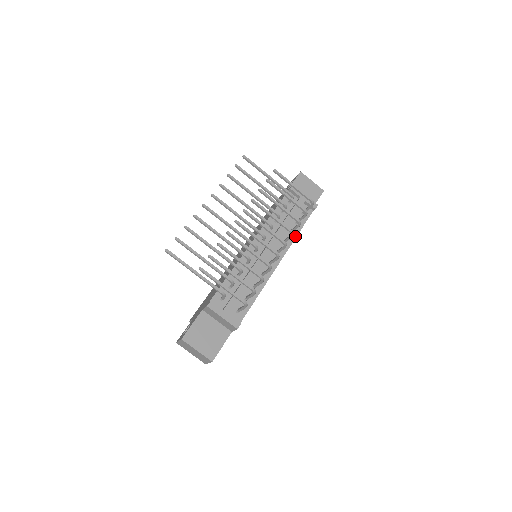
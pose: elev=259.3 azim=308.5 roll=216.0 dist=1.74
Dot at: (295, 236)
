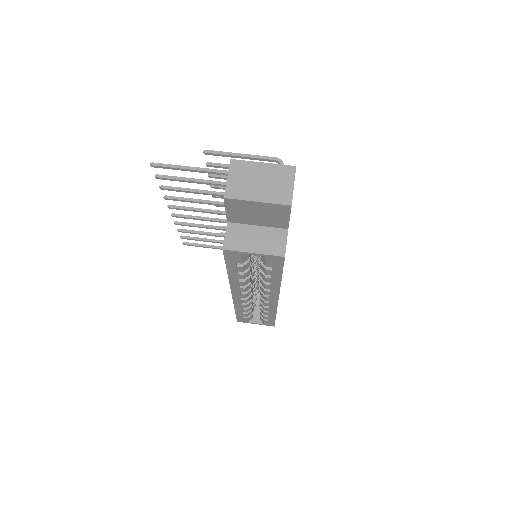
Dot at: occluded
